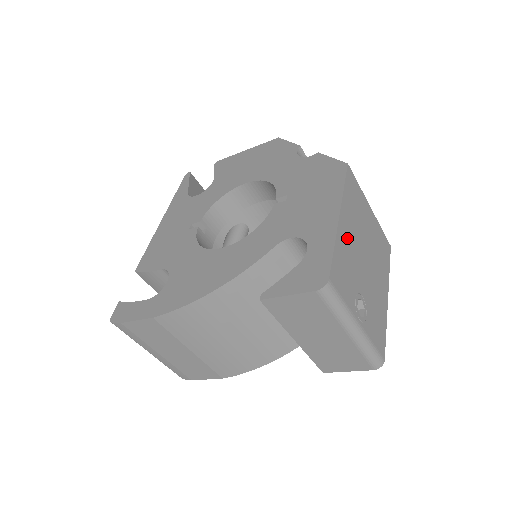
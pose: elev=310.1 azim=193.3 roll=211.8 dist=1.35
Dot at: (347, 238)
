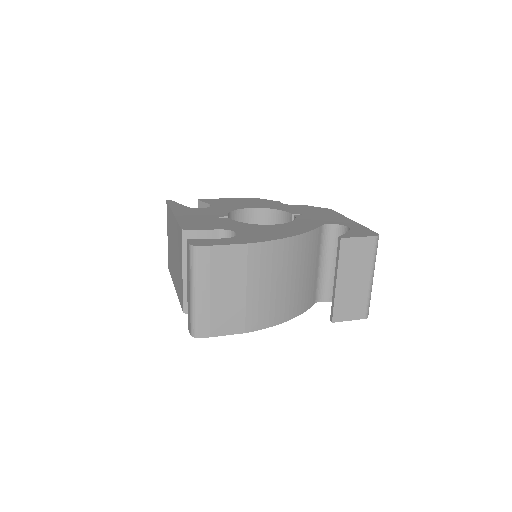
Dot at: occluded
